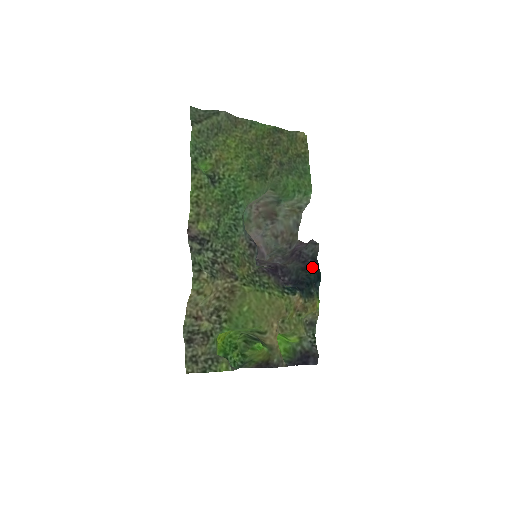
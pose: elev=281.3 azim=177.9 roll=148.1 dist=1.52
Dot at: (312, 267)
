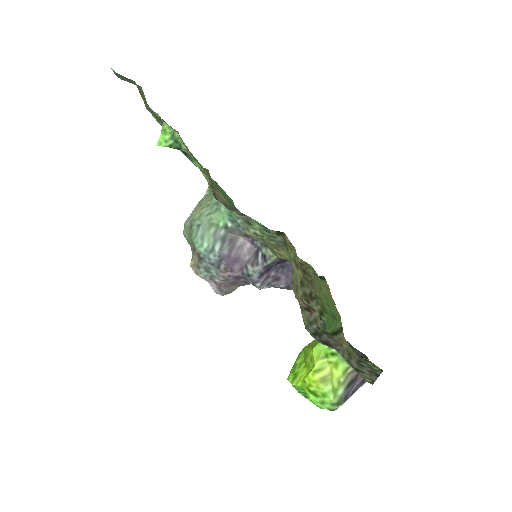
Dot at: occluded
